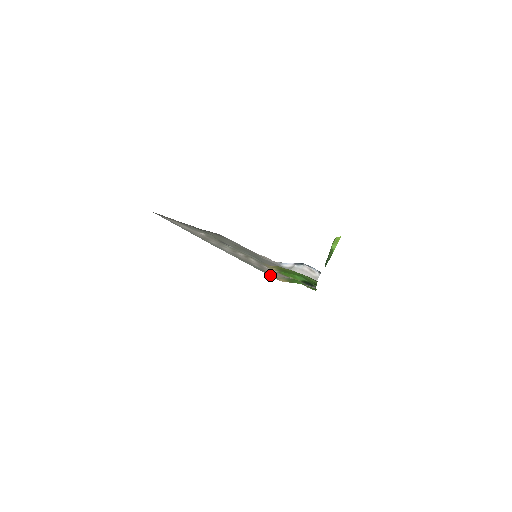
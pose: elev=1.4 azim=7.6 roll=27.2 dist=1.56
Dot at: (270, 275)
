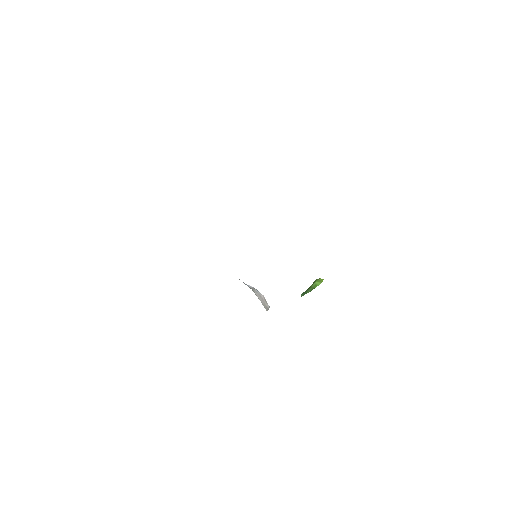
Dot at: occluded
